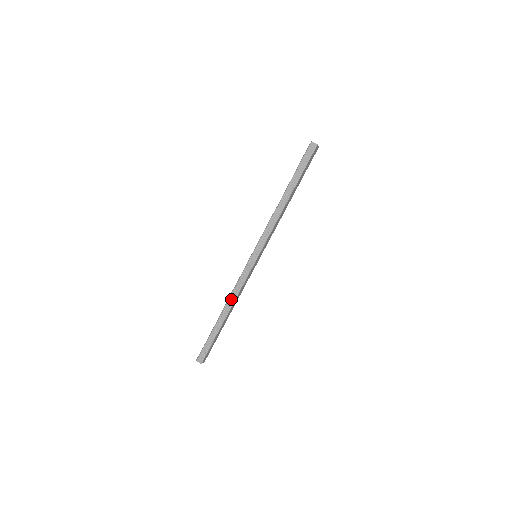
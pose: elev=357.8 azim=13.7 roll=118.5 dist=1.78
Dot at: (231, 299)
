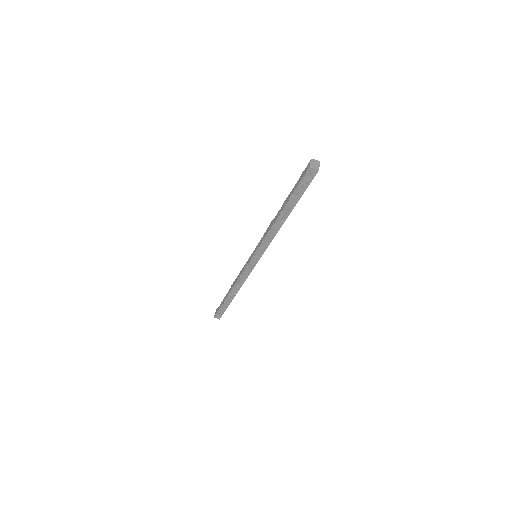
Dot at: (237, 286)
